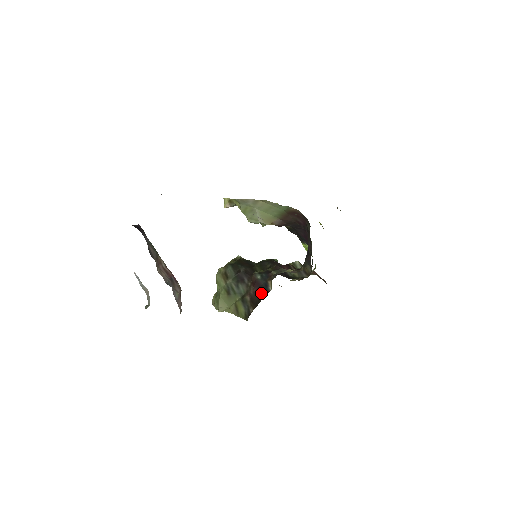
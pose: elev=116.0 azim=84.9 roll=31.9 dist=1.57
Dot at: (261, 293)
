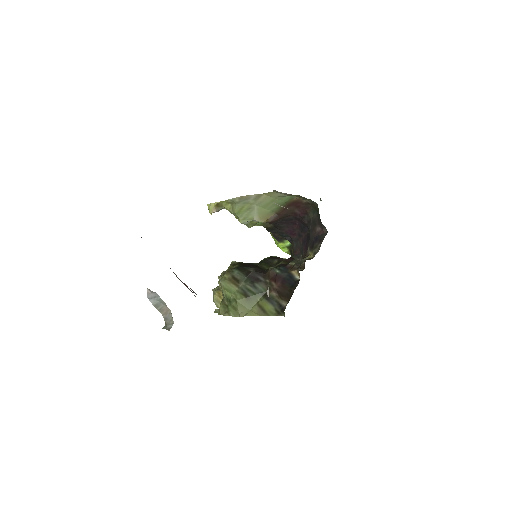
Dot at: (289, 285)
